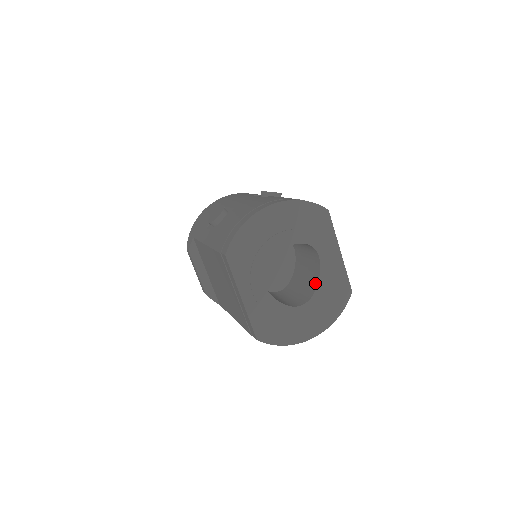
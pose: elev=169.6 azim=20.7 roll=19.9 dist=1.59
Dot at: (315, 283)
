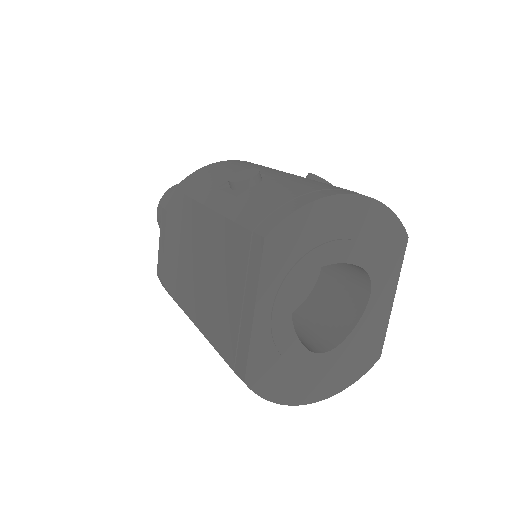
Dot at: (347, 328)
